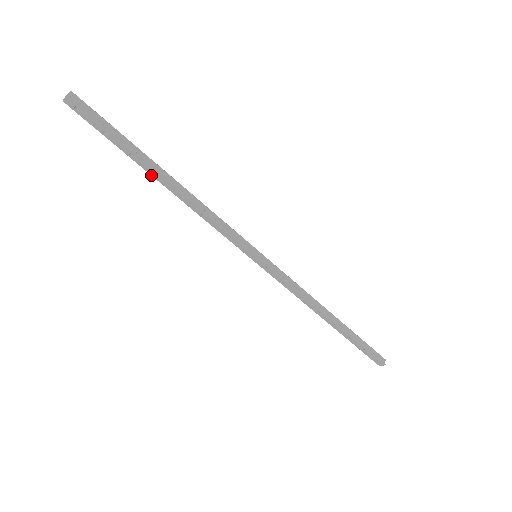
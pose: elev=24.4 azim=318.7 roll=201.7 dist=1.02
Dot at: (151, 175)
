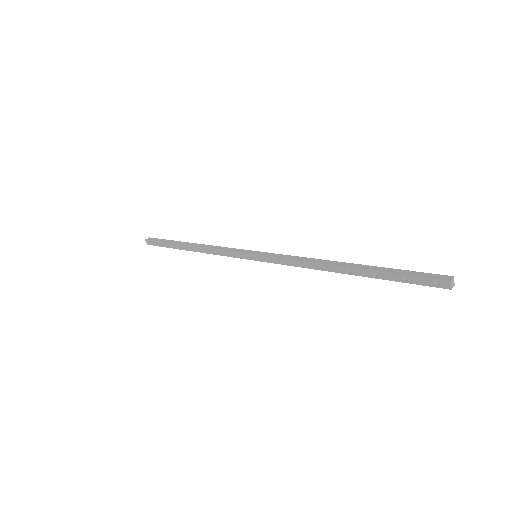
Dot at: occluded
